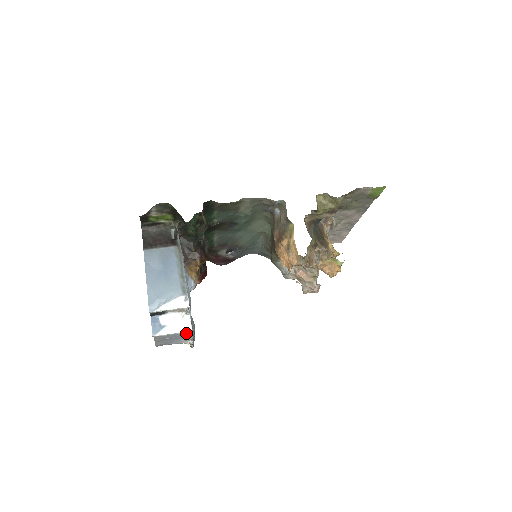
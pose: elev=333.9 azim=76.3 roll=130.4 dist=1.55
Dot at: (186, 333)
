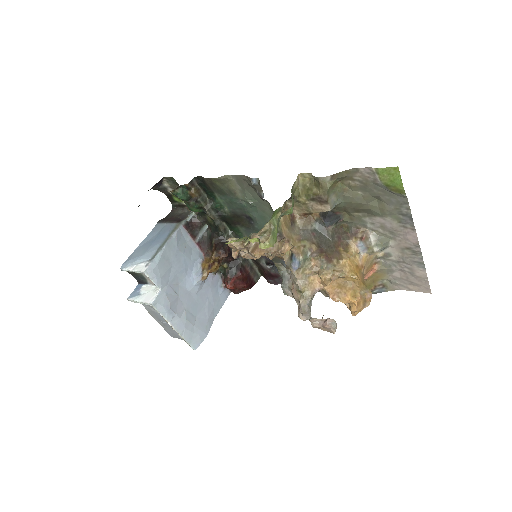
Dot at: occluded
